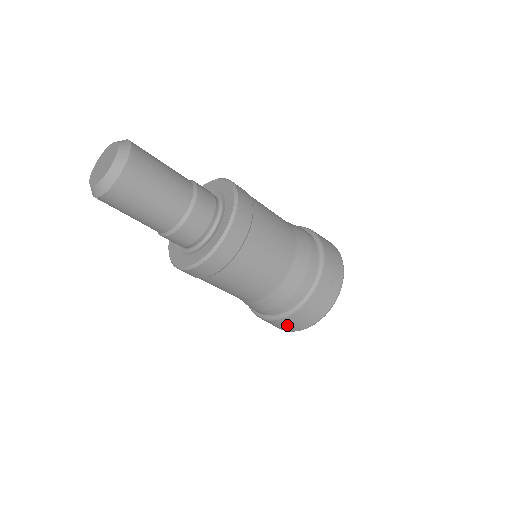
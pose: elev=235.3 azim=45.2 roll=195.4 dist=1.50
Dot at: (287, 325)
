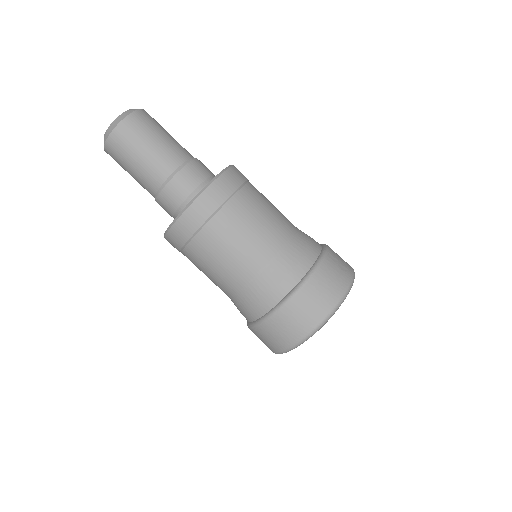
Dot at: (298, 317)
